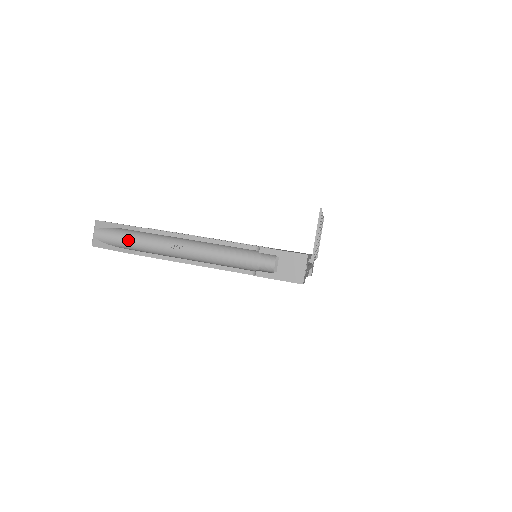
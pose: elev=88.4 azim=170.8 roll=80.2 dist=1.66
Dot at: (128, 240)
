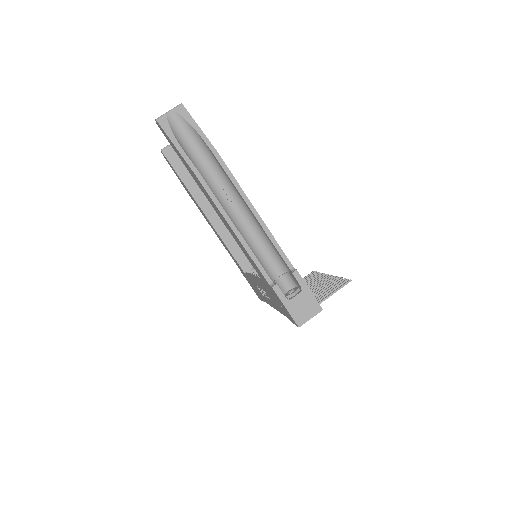
Dot at: (193, 150)
